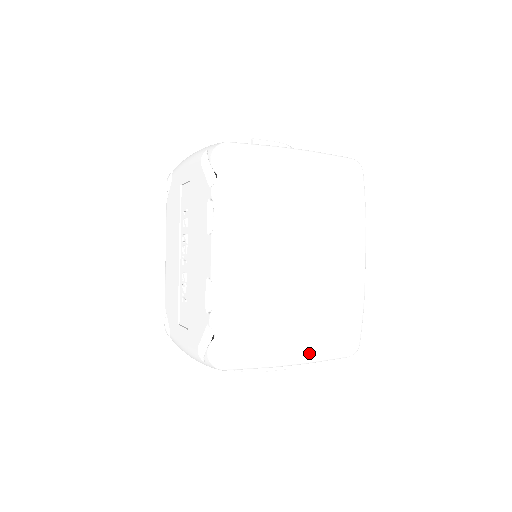
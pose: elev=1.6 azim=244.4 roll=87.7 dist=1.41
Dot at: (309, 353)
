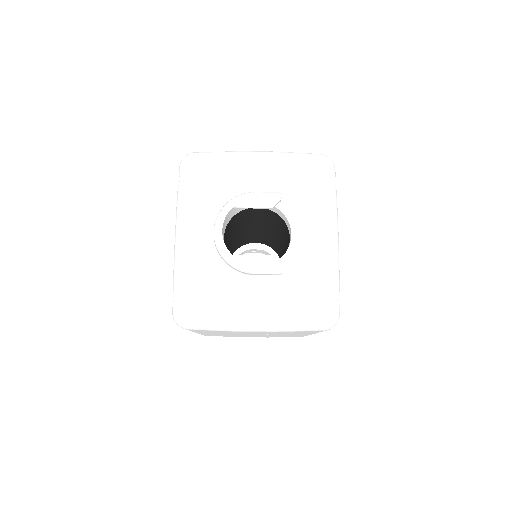
Dot at: occluded
